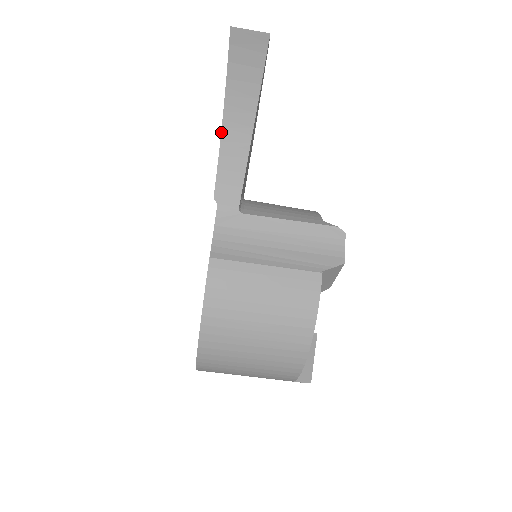
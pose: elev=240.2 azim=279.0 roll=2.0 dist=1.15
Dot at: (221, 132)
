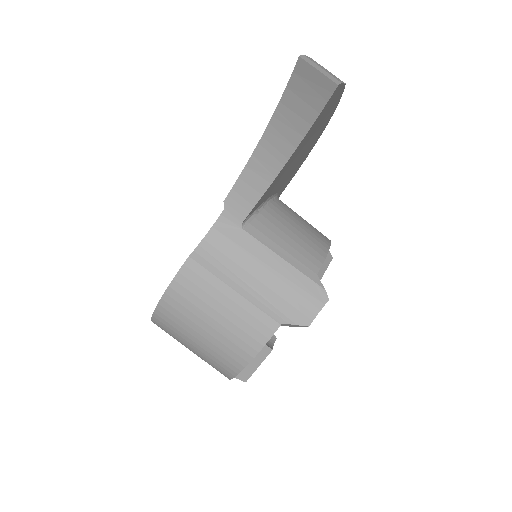
Dot at: (256, 147)
